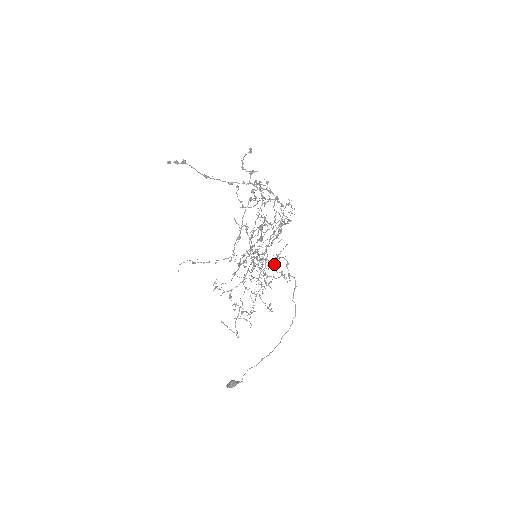
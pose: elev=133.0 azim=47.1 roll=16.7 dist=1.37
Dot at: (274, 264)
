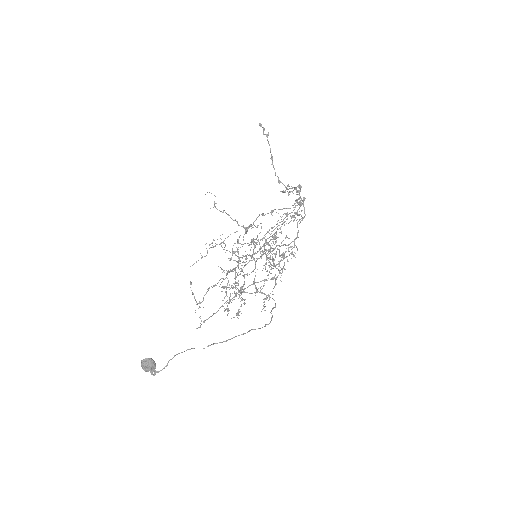
Dot at: (274, 265)
